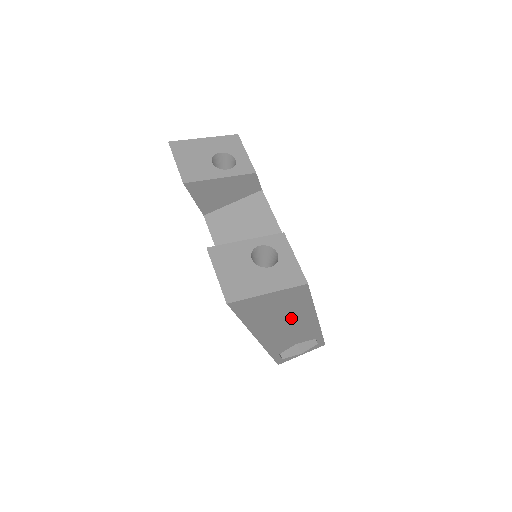
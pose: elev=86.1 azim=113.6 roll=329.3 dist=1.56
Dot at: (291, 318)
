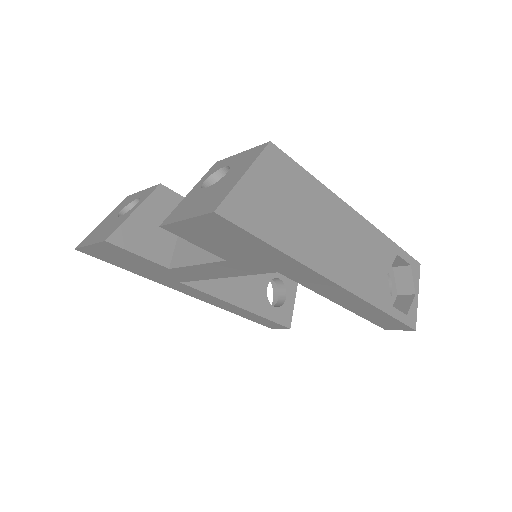
Dot at: (325, 220)
